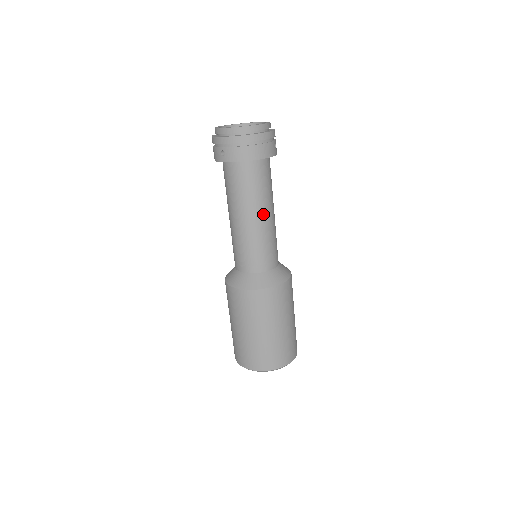
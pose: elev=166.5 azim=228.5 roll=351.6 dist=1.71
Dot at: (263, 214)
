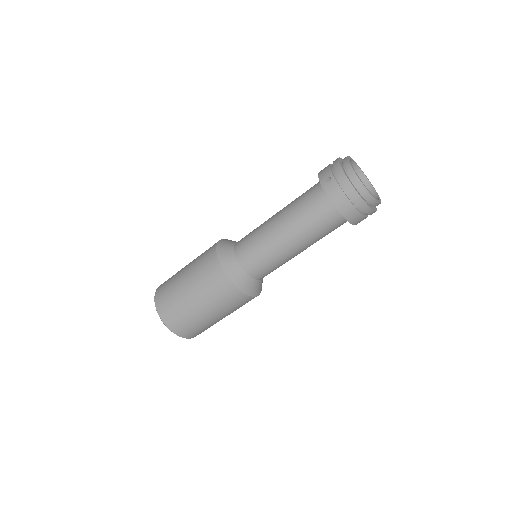
Dot at: (296, 244)
